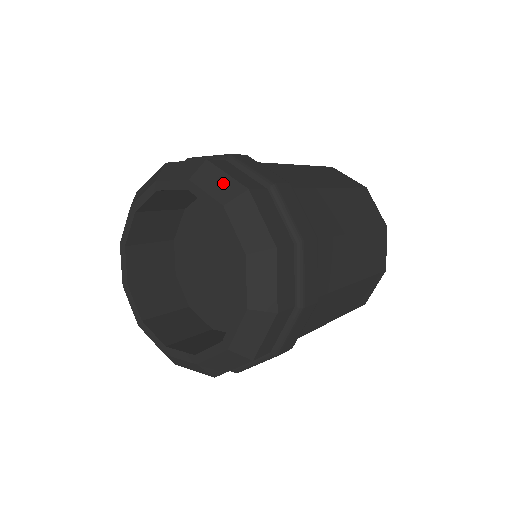
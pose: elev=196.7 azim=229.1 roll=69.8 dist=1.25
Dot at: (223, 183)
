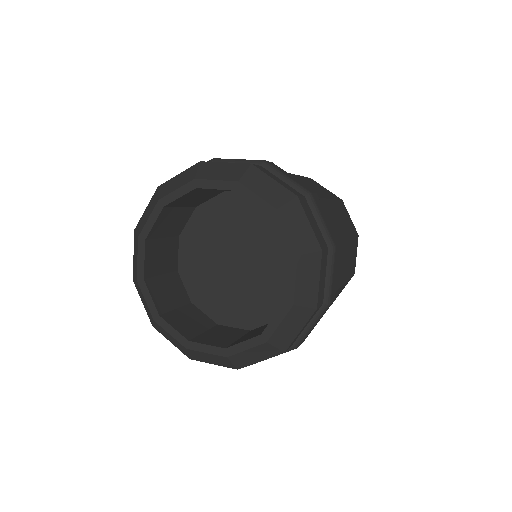
Dot at: (272, 188)
